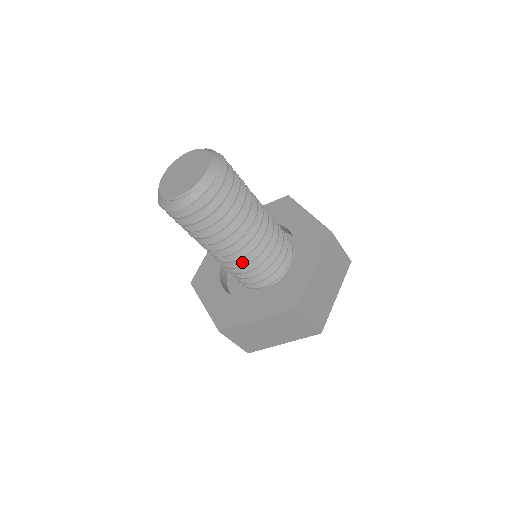
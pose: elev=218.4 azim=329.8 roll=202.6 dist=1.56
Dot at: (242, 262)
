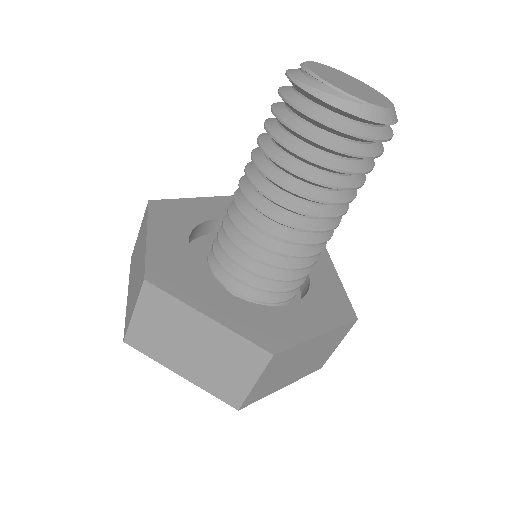
Dot at: (264, 241)
